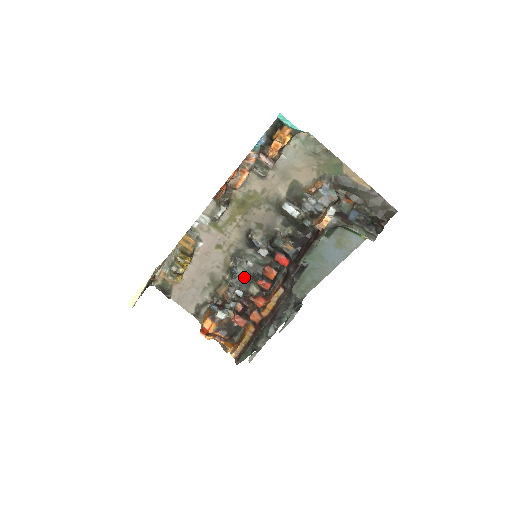
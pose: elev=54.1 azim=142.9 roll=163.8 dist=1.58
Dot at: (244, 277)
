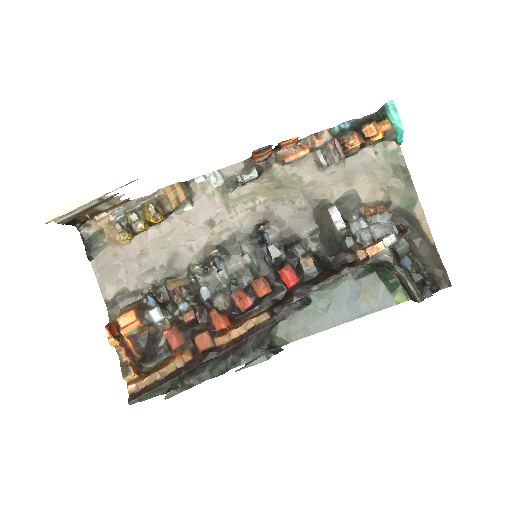
Dot at: (218, 280)
